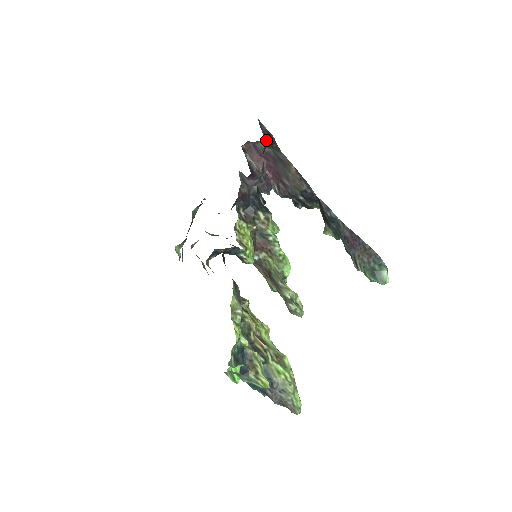
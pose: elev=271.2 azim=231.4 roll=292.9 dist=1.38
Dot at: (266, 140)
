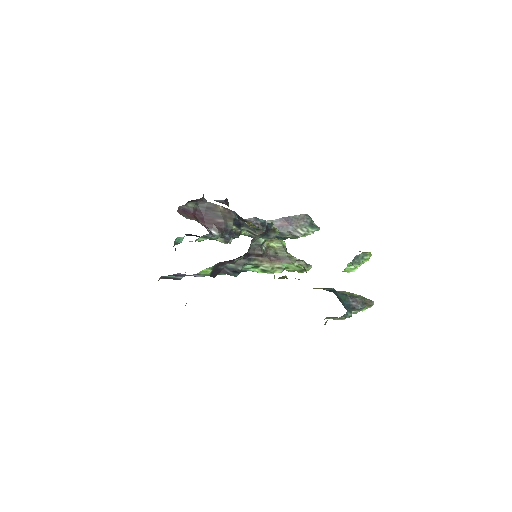
Dot at: occluded
